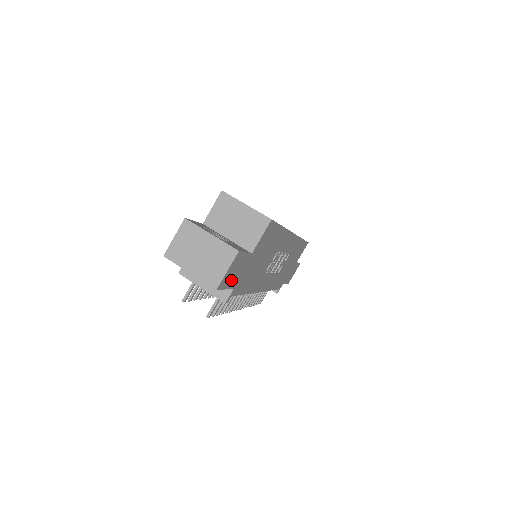
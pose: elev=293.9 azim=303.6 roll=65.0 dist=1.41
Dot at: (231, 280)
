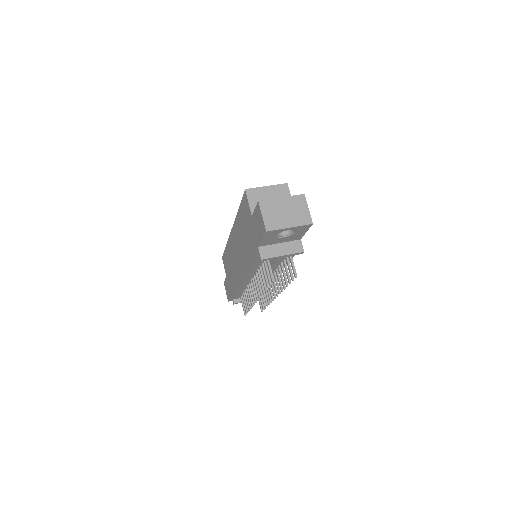
Dot at: occluded
